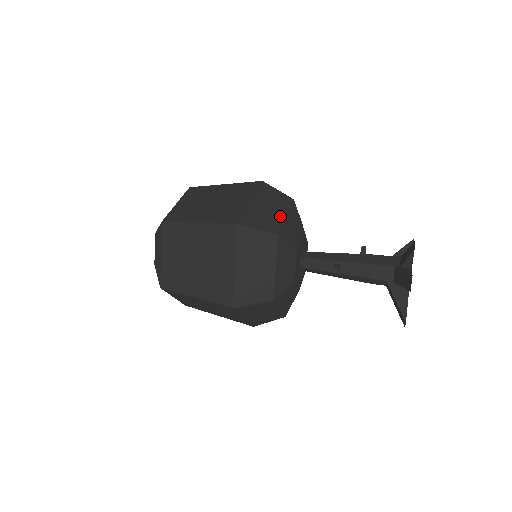
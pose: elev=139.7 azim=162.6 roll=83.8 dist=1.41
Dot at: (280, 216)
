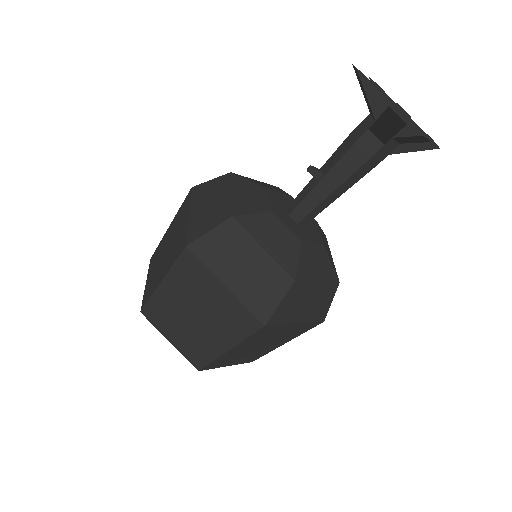
Dot at: occluded
